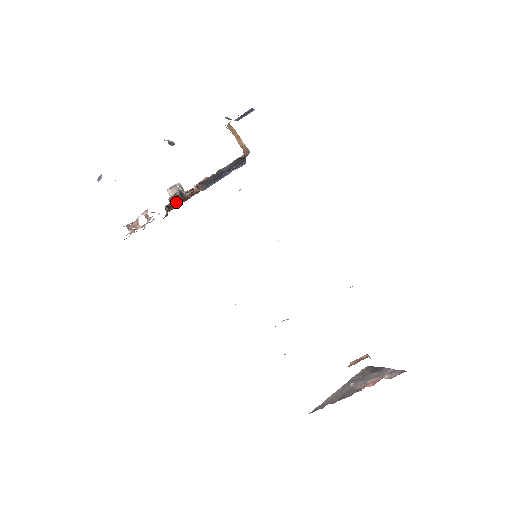
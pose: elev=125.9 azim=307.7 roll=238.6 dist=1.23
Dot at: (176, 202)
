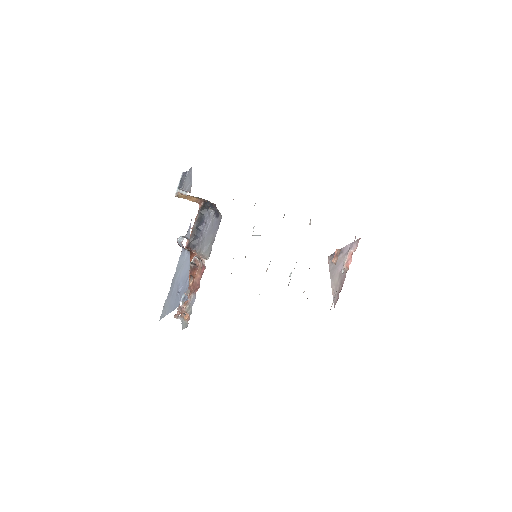
Dot at: occluded
